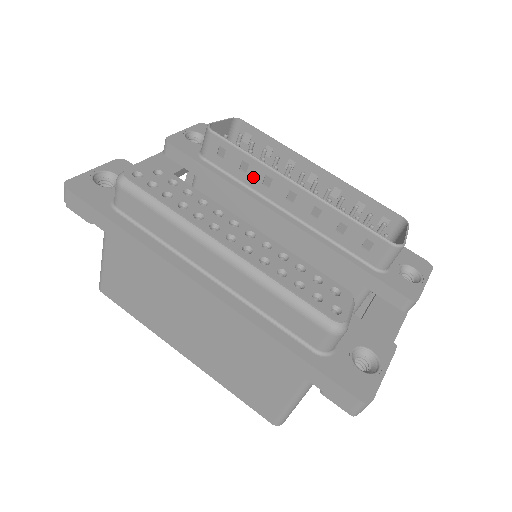
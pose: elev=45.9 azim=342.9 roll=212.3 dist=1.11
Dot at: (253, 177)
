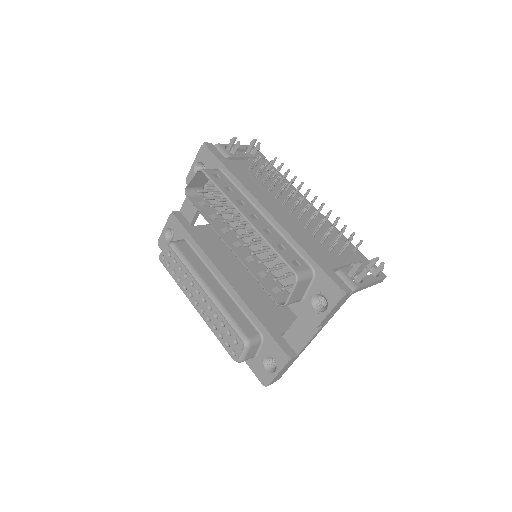
Dot at: (220, 224)
